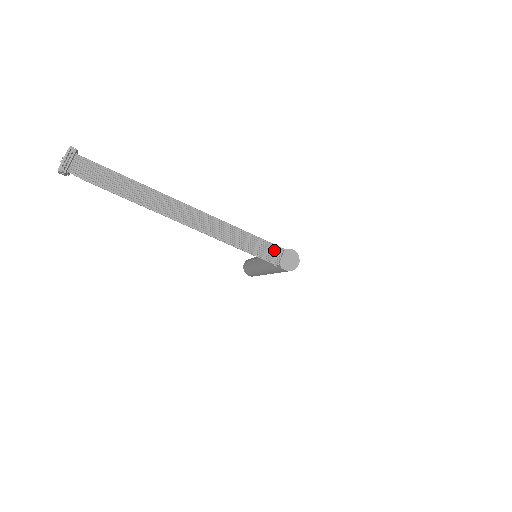
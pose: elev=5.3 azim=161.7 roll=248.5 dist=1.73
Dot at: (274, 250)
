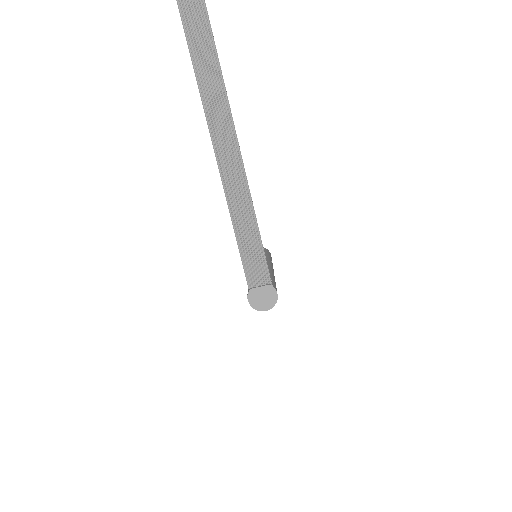
Dot at: (262, 273)
